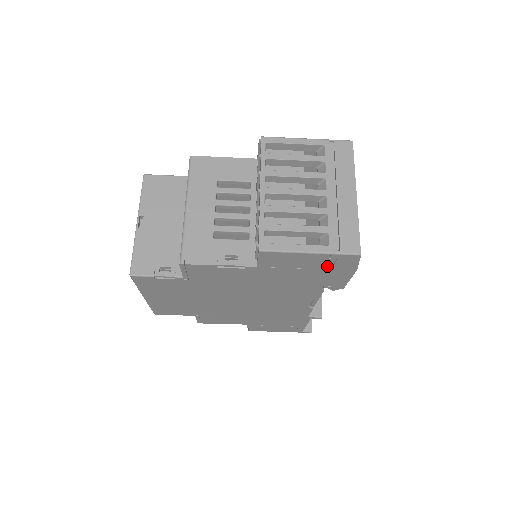
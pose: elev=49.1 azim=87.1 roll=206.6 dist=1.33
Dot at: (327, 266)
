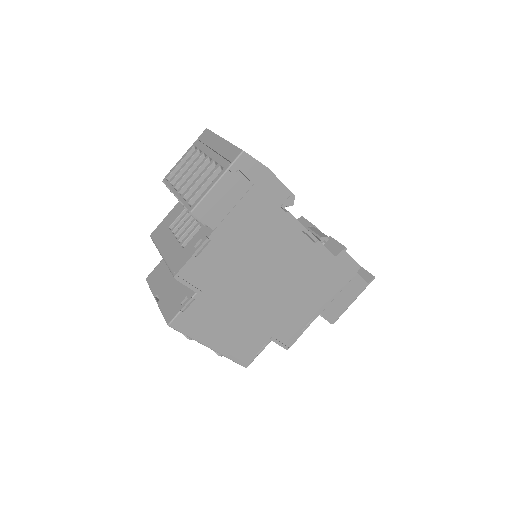
Dot at: (246, 184)
